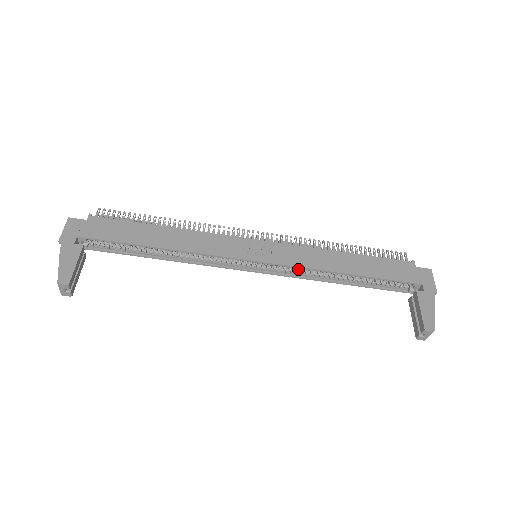
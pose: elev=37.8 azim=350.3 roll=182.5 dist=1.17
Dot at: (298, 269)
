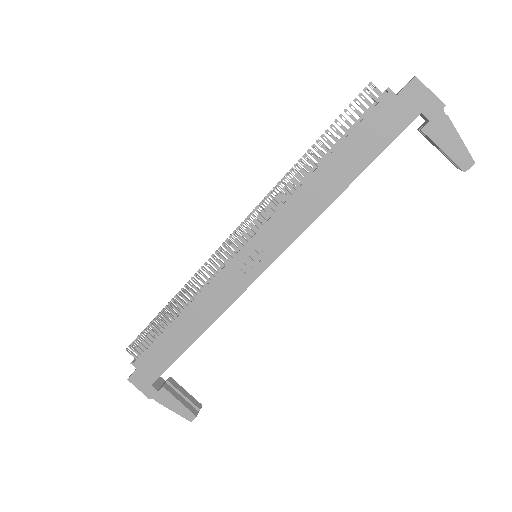
Dot at: occluded
